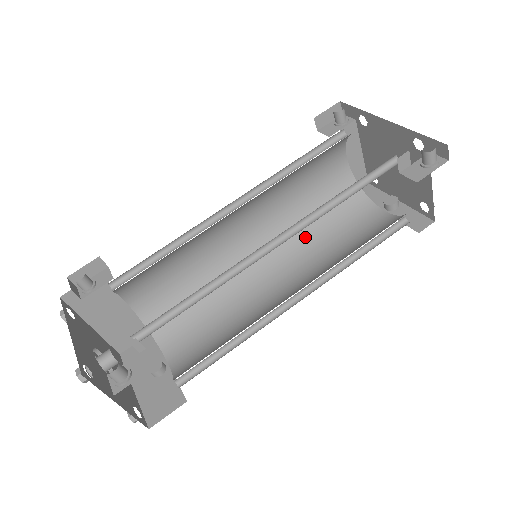
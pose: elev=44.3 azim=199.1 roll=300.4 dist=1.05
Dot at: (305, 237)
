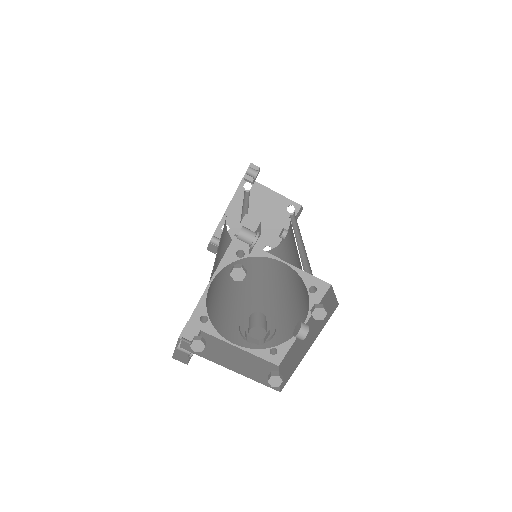
Dot at: (275, 270)
